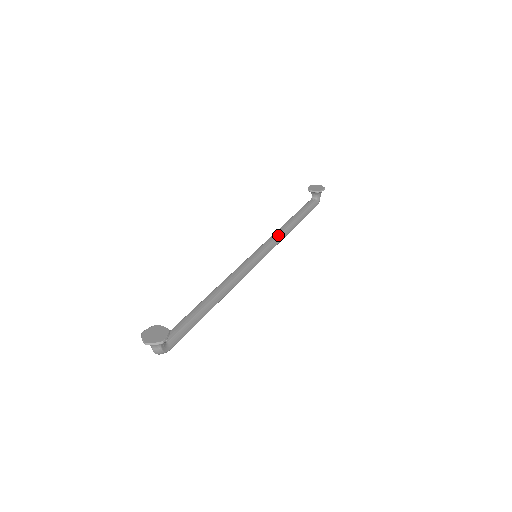
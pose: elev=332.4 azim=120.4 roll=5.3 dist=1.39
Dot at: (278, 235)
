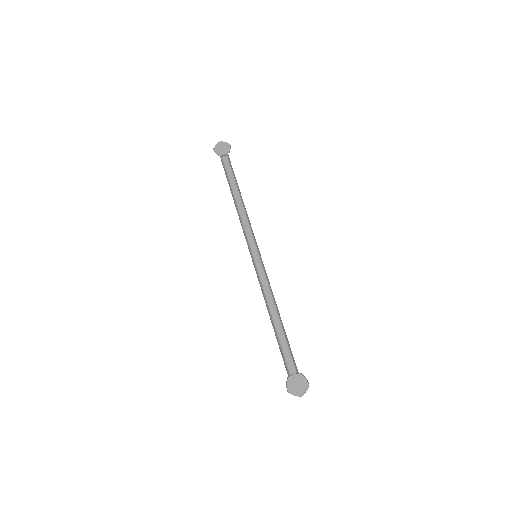
Dot at: (248, 222)
